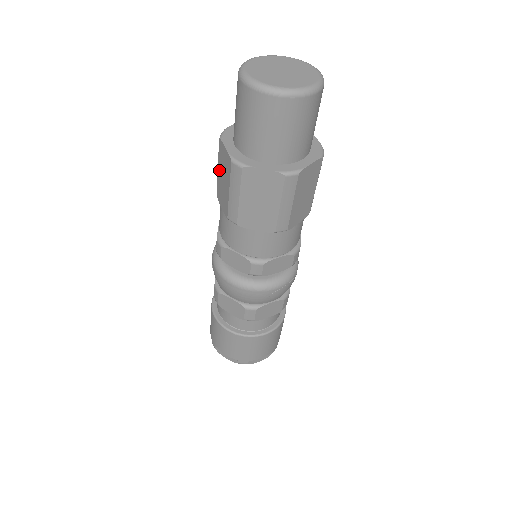
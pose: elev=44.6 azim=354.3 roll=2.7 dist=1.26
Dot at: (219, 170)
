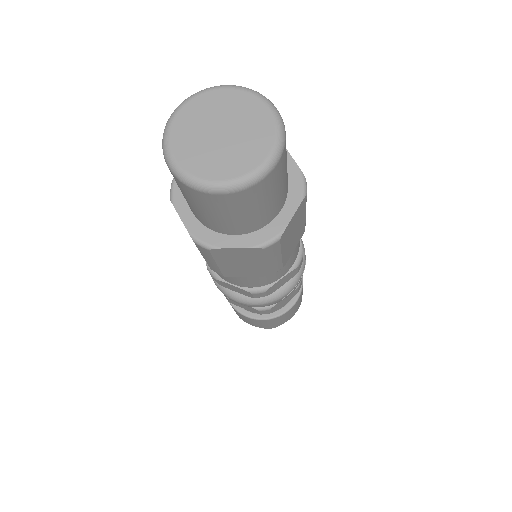
Dot at: occluded
